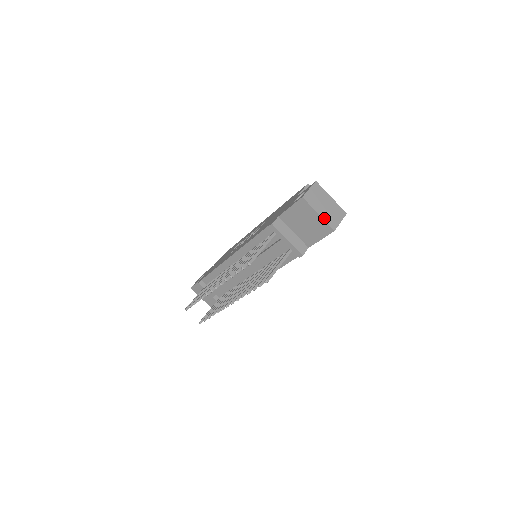
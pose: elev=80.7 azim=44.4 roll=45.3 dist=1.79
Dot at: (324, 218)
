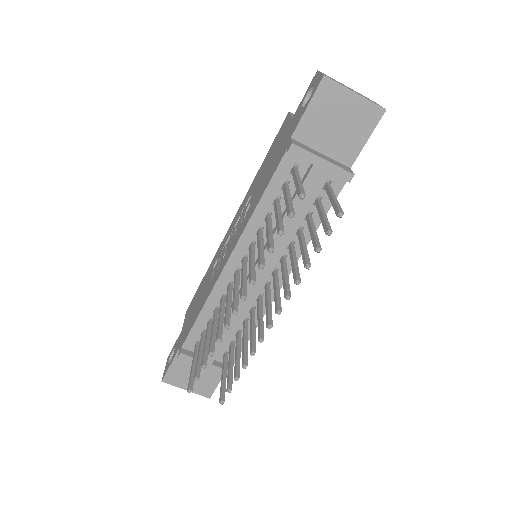
Dot at: (364, 97)
